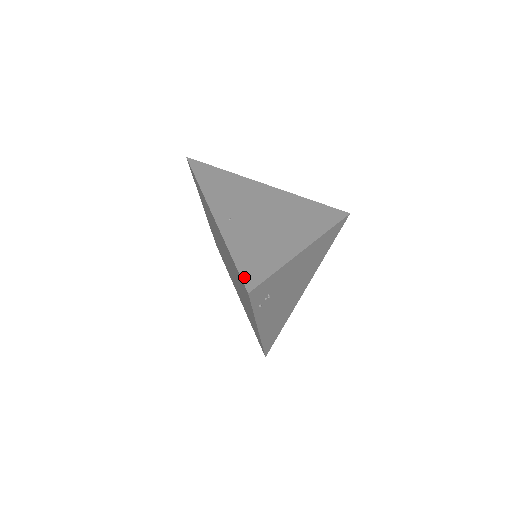
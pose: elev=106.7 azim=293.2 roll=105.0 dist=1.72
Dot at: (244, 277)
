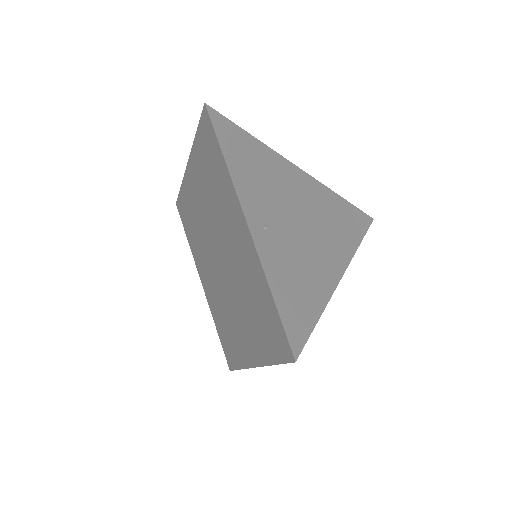
Dot at: (289, 333)
